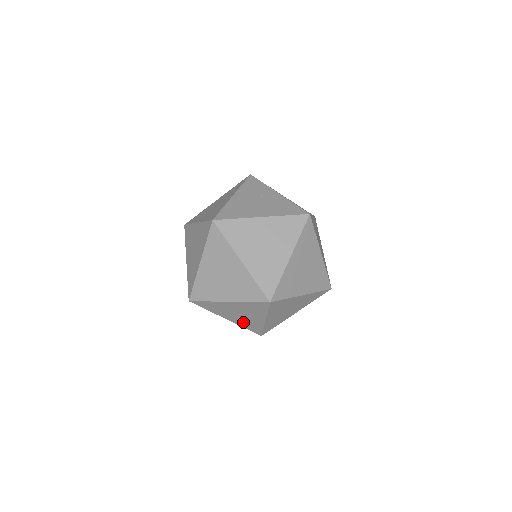
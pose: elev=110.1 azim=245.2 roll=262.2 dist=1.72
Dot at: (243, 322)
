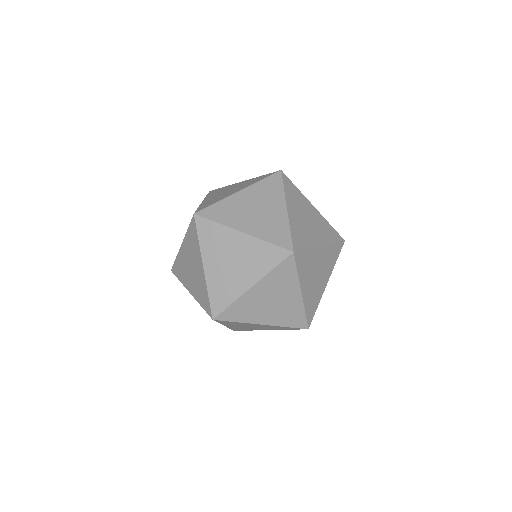
Dot at: occluded
